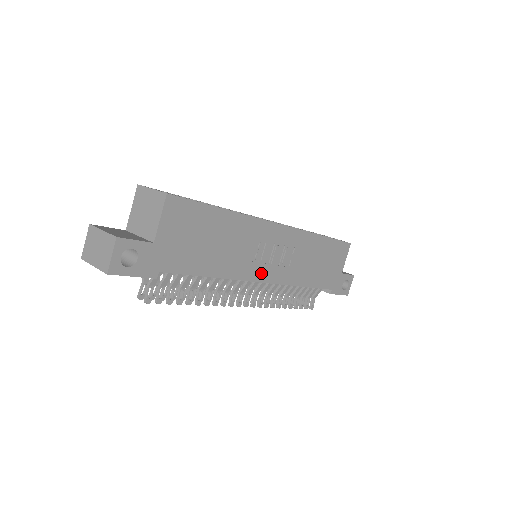
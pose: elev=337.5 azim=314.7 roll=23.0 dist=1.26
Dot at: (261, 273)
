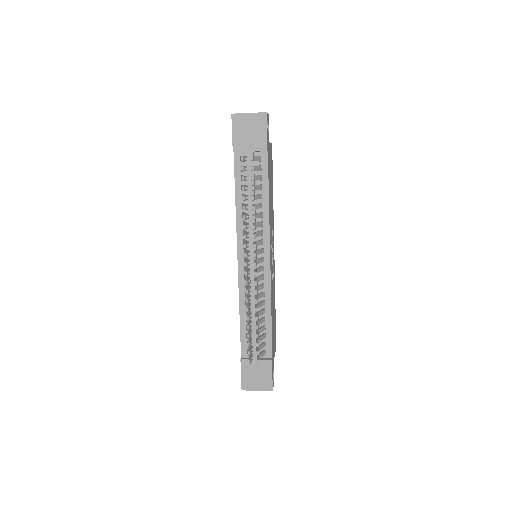
Dot at: (270, 251)
